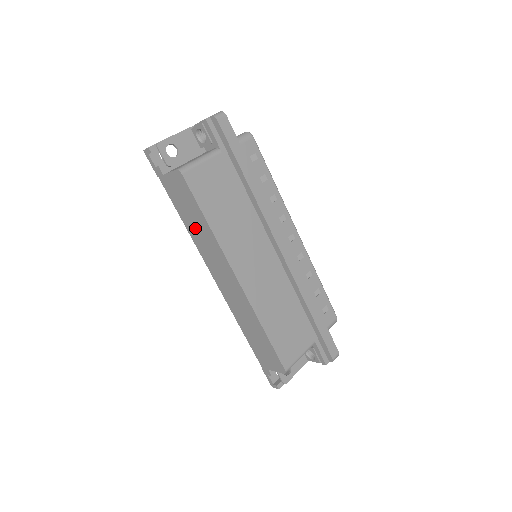
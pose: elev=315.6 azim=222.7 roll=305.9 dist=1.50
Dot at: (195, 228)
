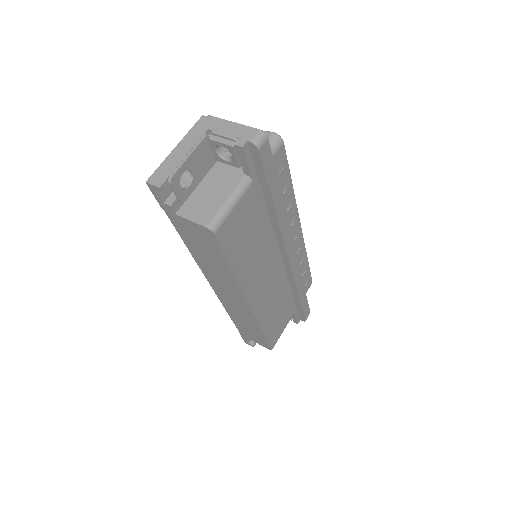
Dot at: (207, 261)
